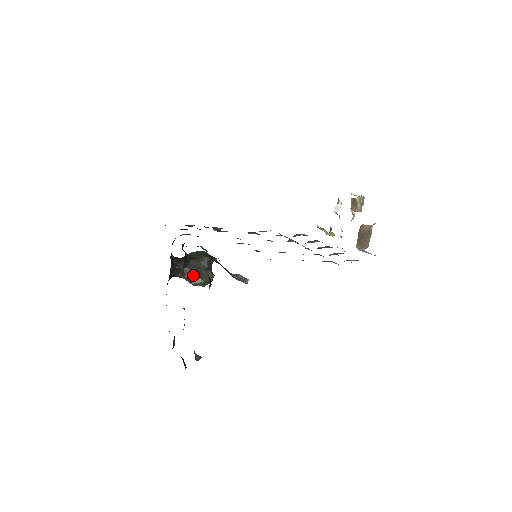
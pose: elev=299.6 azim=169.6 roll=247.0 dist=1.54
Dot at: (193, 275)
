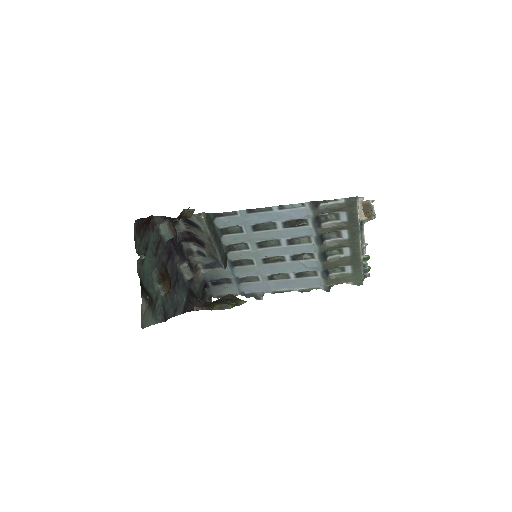
Dot at: (213, 304)
